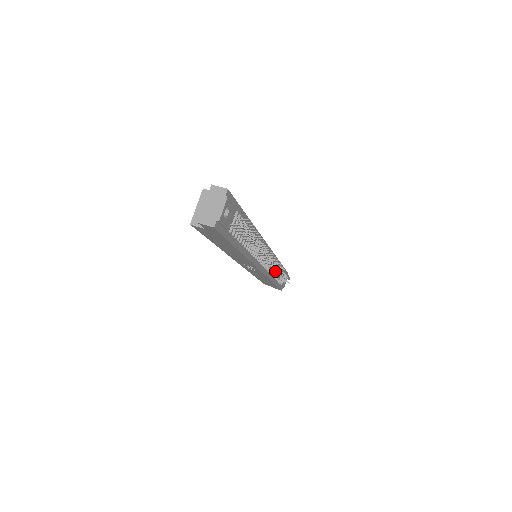
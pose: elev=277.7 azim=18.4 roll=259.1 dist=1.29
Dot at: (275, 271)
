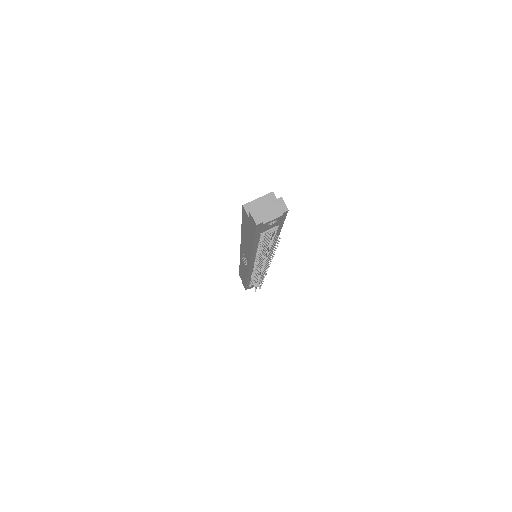
Dot at: occluded
